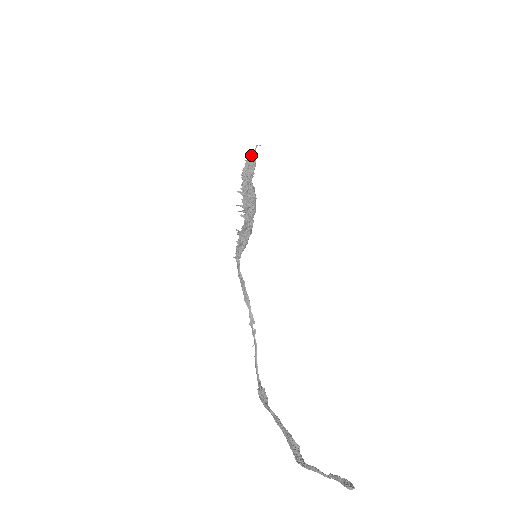
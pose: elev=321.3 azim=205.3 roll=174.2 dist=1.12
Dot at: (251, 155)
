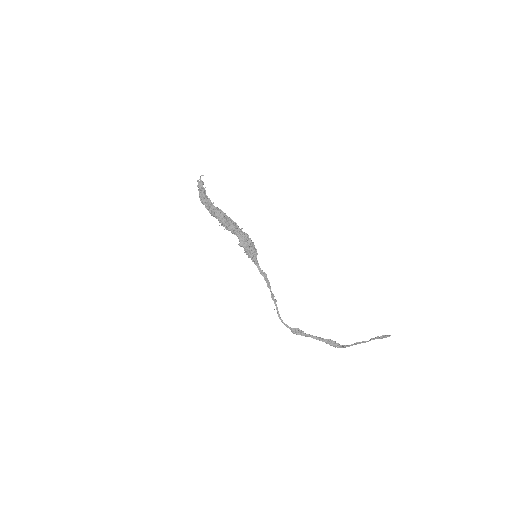
Dot at: (201, 184)
